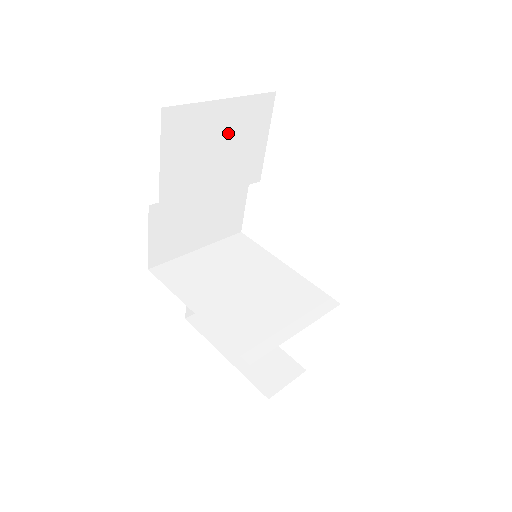
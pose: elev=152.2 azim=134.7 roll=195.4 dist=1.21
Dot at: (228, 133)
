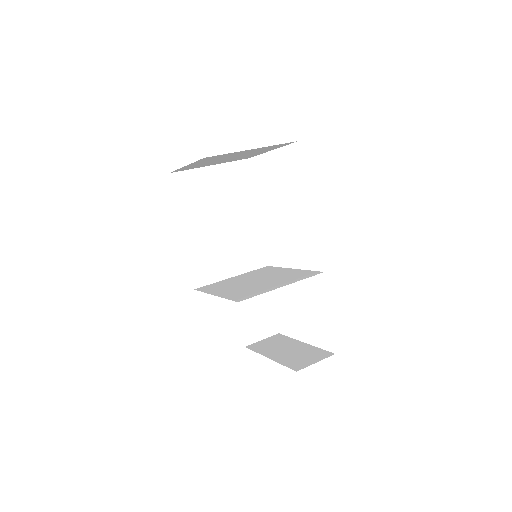
Dot at: (221, 186)
